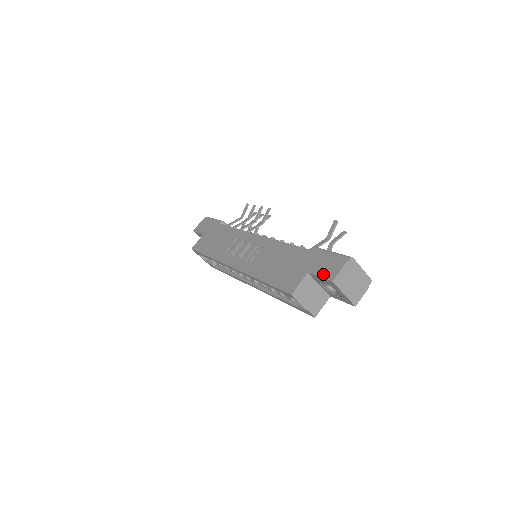
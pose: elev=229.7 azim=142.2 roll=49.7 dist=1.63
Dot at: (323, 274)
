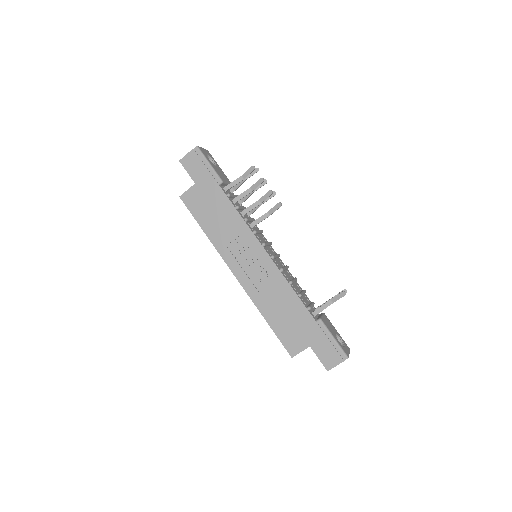
Dot at: (322, 359)
